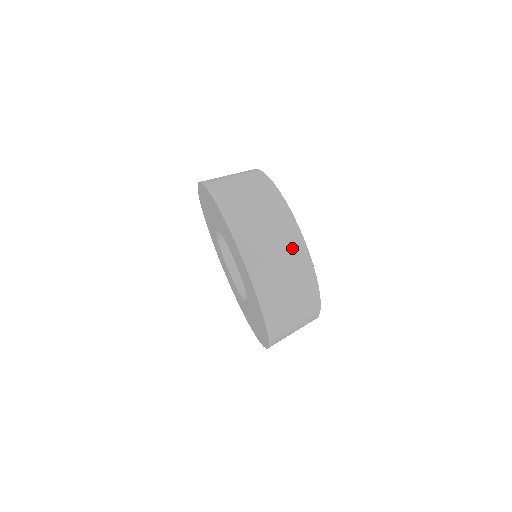
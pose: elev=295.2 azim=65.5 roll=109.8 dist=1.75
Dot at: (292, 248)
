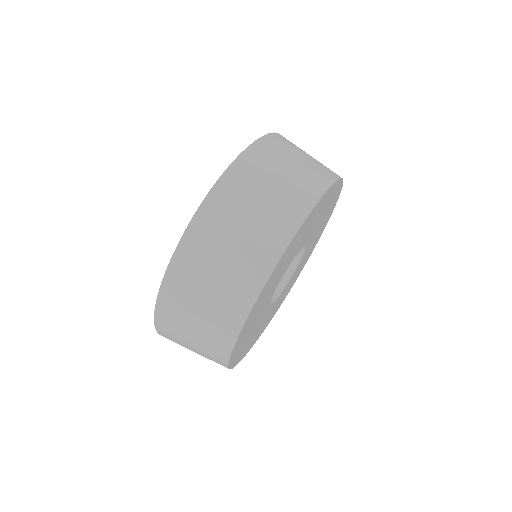
Dot at: (304, 186)
